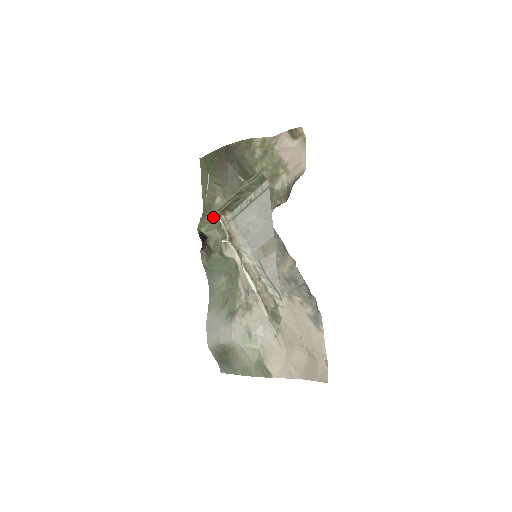
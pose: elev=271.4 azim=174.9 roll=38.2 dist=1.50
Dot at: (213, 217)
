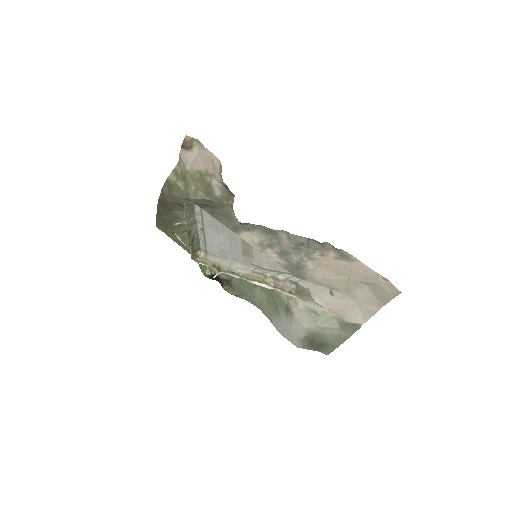
Dot at: occluded
